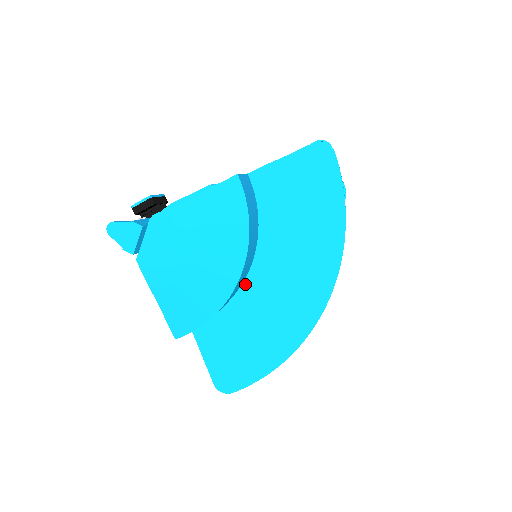
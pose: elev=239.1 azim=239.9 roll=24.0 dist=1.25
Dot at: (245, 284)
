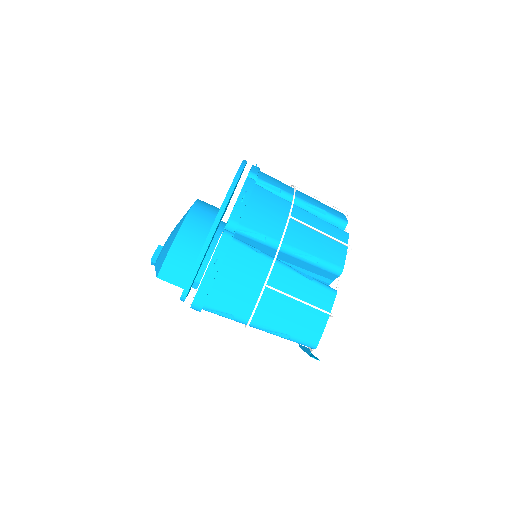
Dot at: occluded
